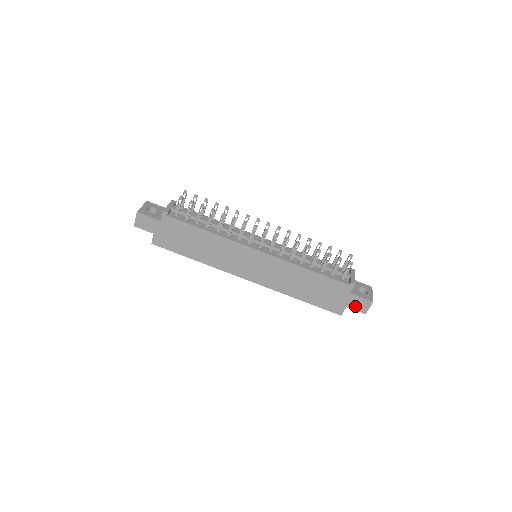
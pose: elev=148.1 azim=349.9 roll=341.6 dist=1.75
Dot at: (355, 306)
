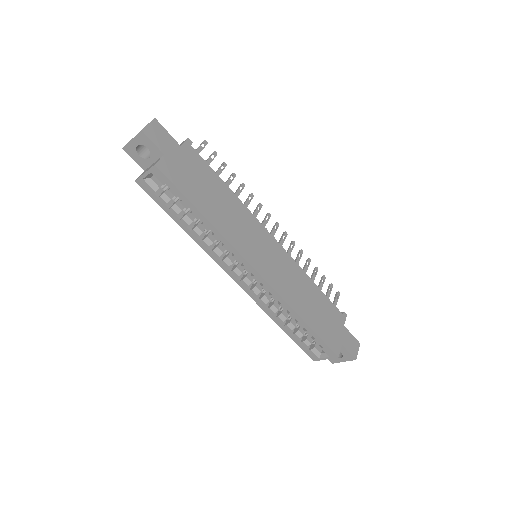
Dot at: (348, 345)
